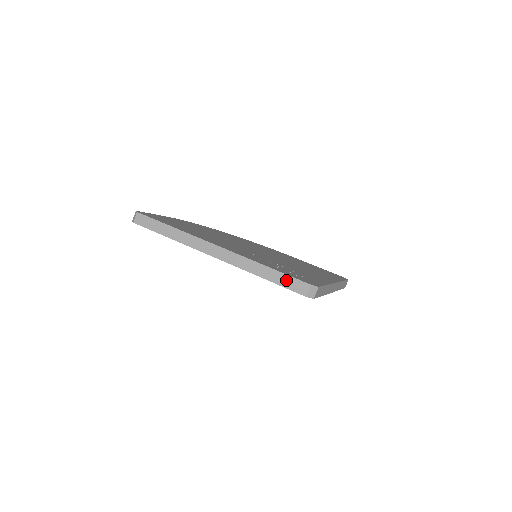
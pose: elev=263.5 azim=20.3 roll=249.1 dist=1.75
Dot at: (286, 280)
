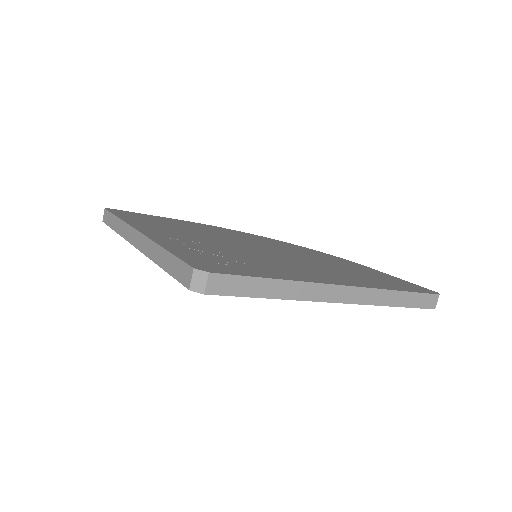
Dot at: (175, 266)
